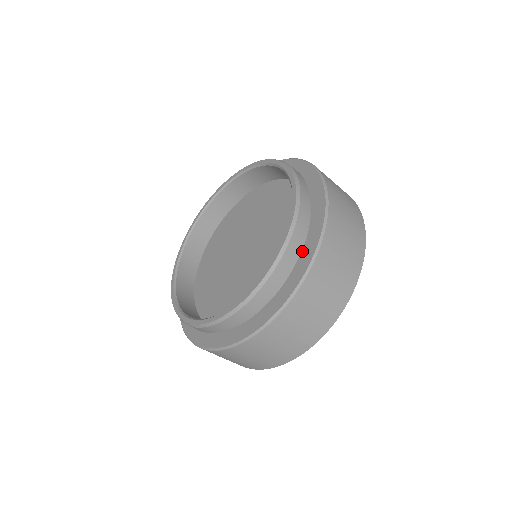
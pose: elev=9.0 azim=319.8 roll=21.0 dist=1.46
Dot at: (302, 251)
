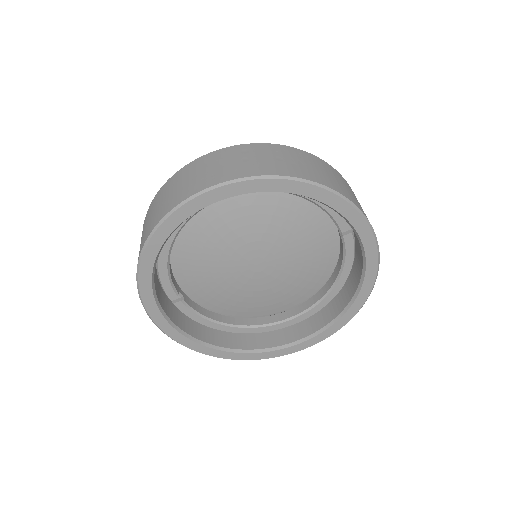
Dot at: occluded
